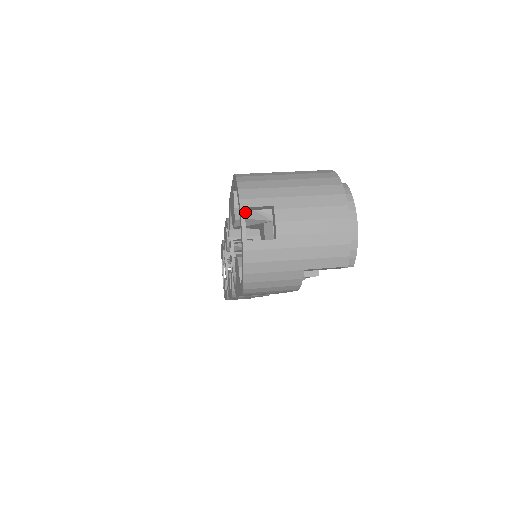
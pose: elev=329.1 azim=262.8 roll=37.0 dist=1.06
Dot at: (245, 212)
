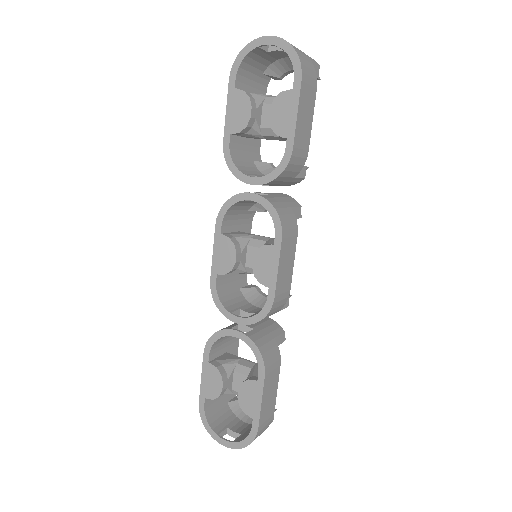
Dot at: (250, 95)
